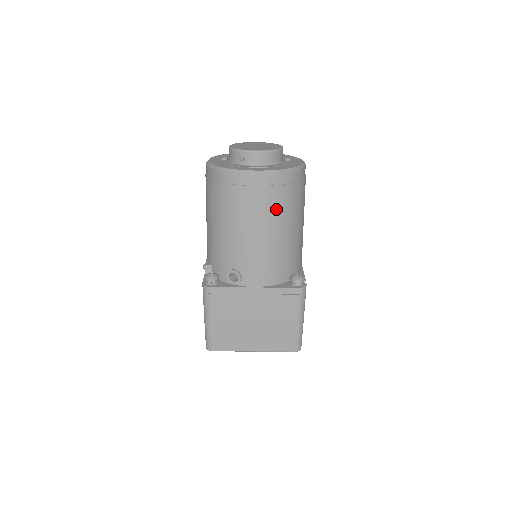
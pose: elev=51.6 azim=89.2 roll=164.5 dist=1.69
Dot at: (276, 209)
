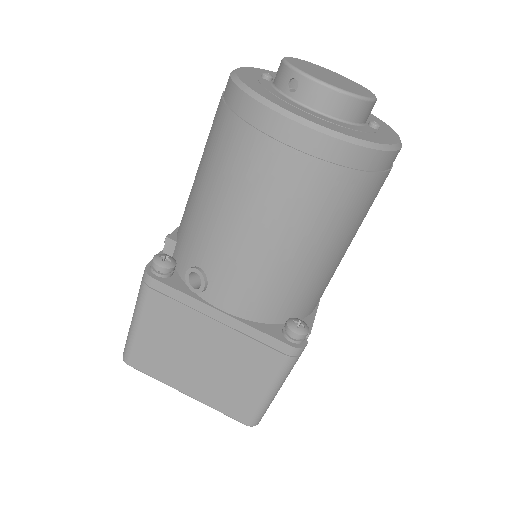
Dot at: (310, 204)
